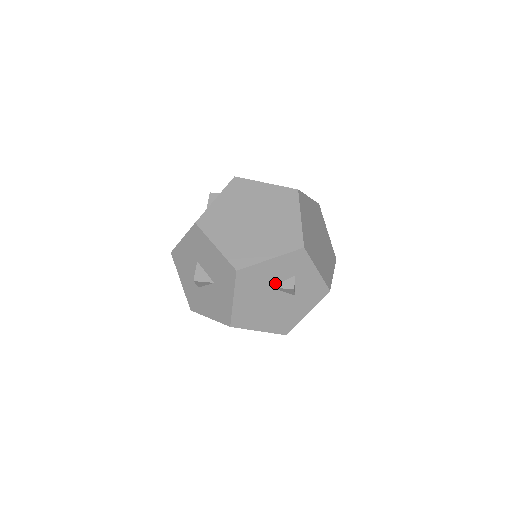
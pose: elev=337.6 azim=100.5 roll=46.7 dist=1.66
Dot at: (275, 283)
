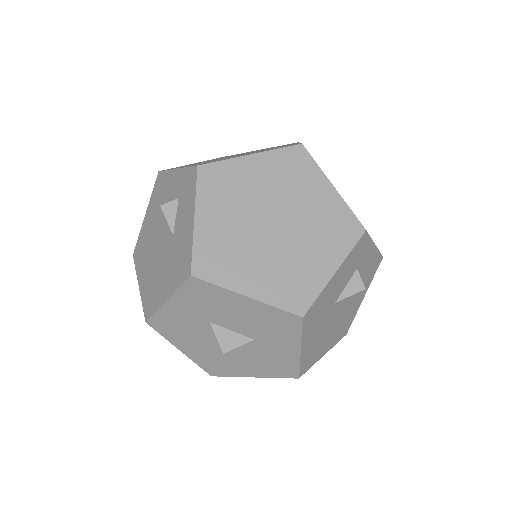
Dot at: (339, 294)
